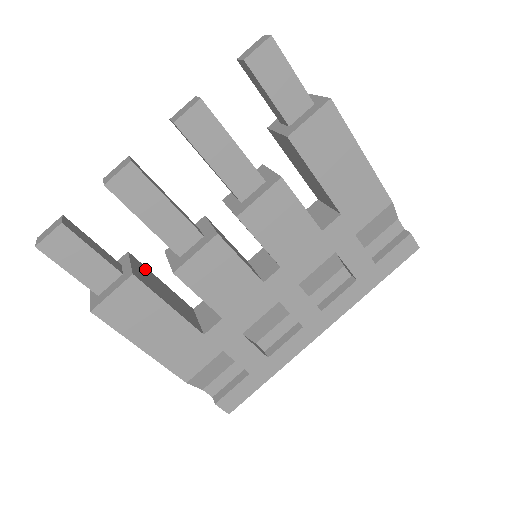
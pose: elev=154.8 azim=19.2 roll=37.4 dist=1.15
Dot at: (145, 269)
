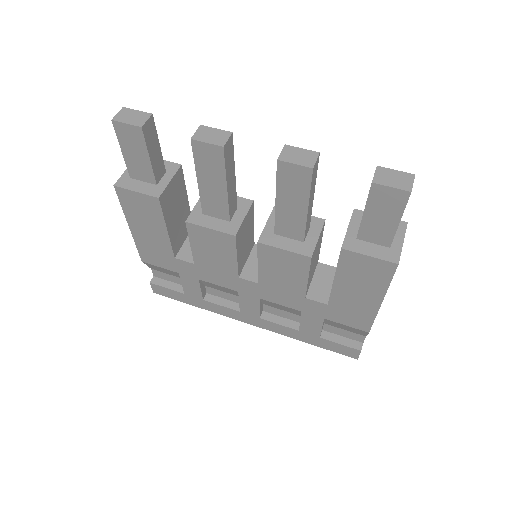
Dot at: (181, 185)
